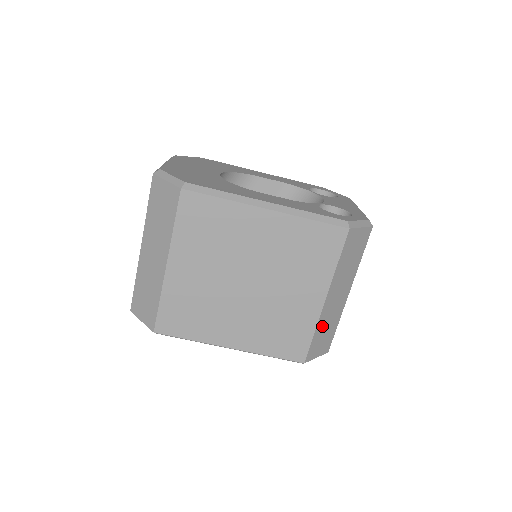
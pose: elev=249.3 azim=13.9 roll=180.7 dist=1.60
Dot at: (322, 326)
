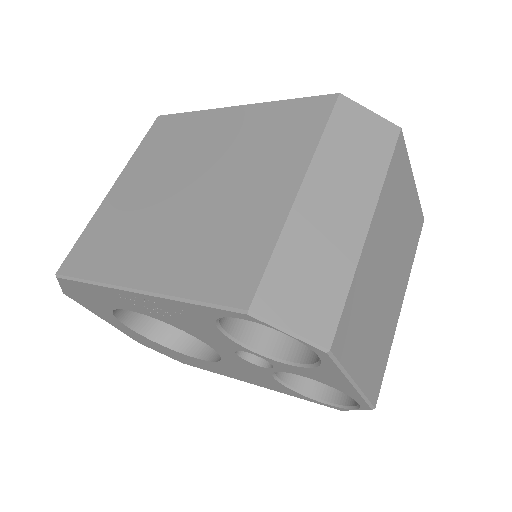
Dot at: (299, 248)
